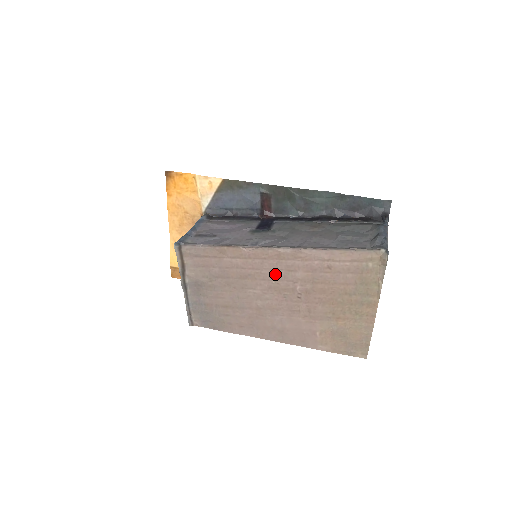
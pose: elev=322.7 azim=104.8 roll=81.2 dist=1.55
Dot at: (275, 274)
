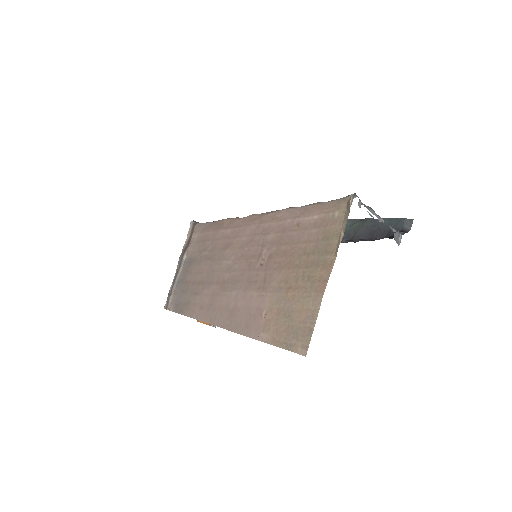
Dot at: (251, 240)
